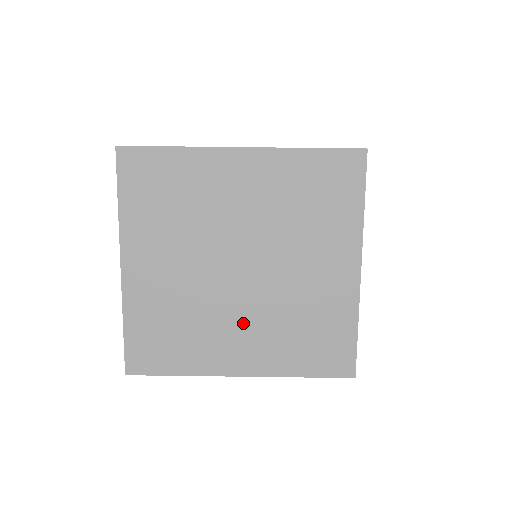
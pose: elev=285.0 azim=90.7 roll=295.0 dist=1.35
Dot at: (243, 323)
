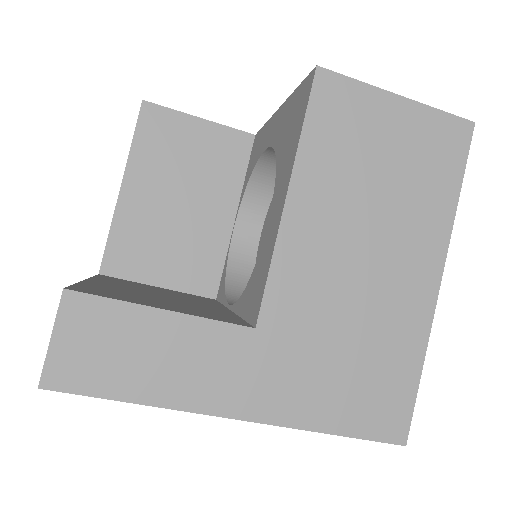
Dot at: occluded
